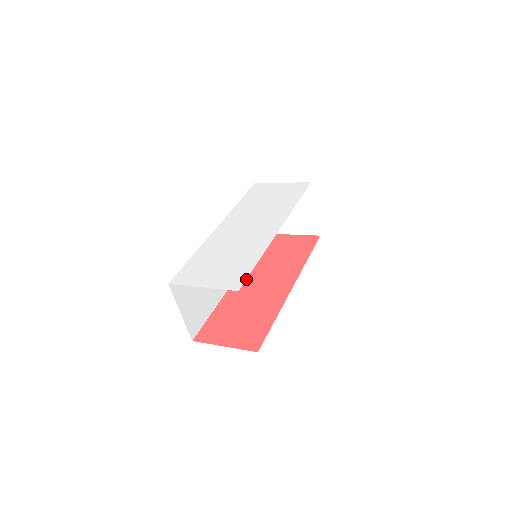
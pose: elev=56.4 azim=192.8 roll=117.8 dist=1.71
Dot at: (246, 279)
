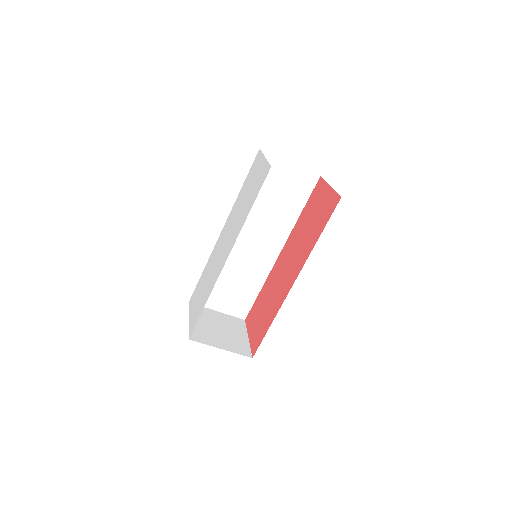
Dot at: (283, 256)
